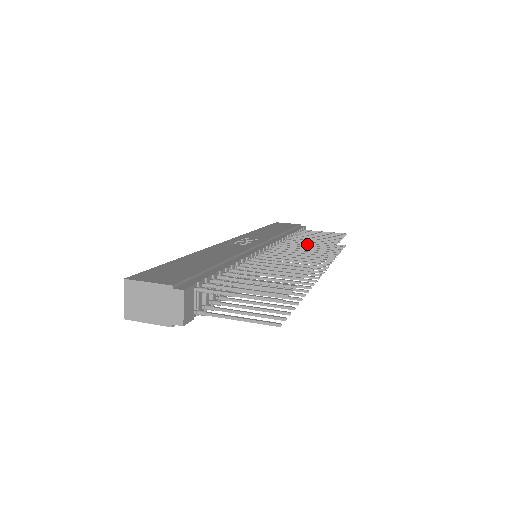
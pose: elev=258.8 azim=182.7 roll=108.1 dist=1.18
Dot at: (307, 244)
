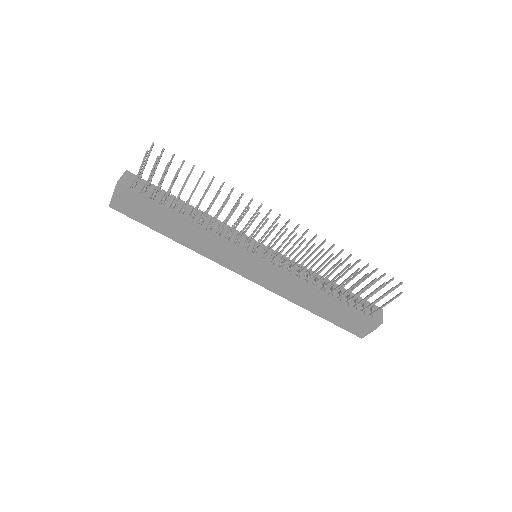
Dot at: (311, 253)
